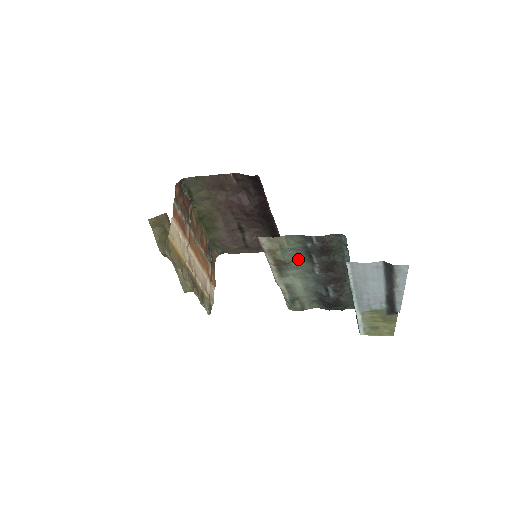
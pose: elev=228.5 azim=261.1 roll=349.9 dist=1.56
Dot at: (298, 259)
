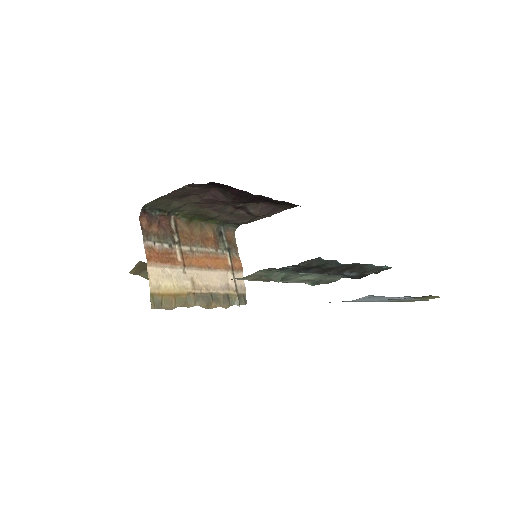
Dot at: (289, 273)
